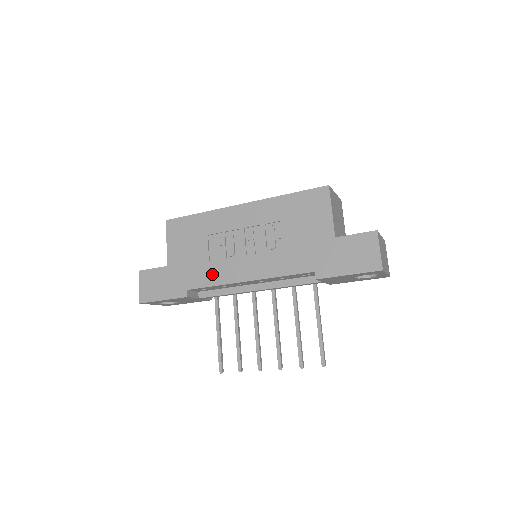
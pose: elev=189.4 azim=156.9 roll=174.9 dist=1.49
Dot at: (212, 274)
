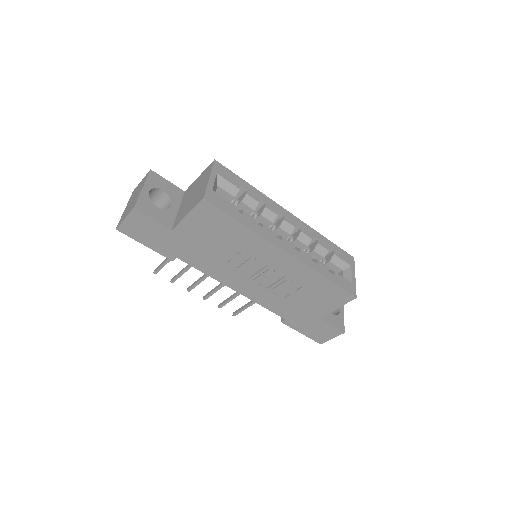
Dot at: (211, 267)
